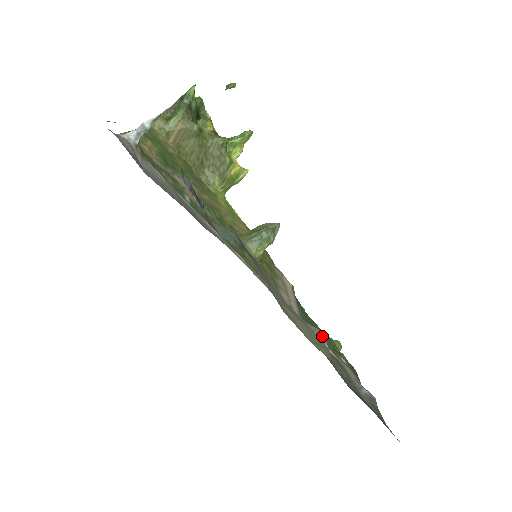
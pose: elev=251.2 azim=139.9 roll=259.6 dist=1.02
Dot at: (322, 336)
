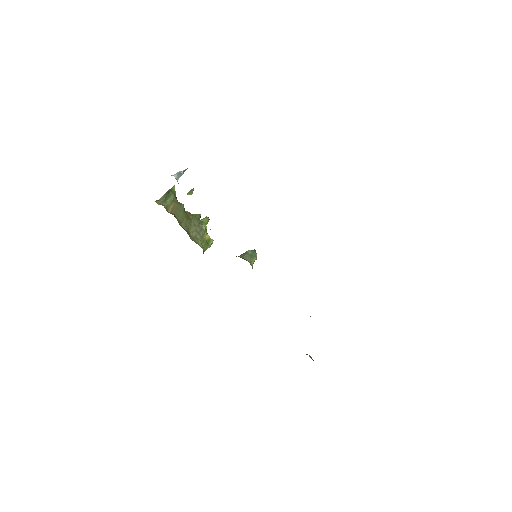
Dot at: occluded
